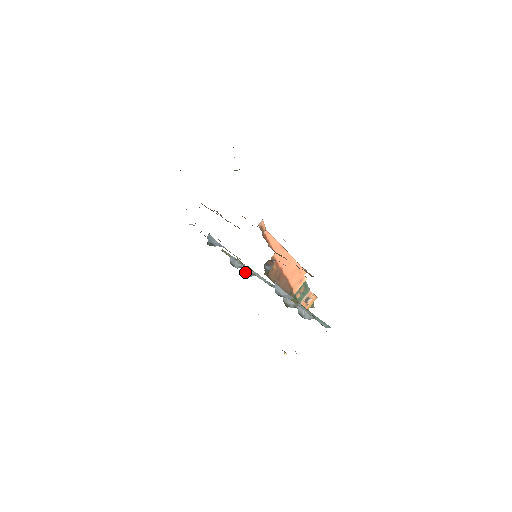
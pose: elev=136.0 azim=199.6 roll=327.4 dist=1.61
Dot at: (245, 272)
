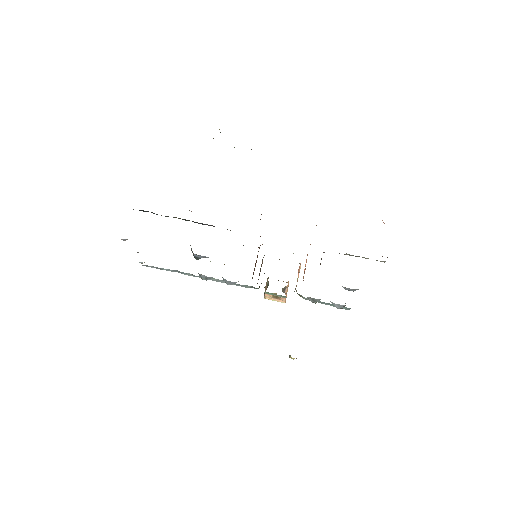
Dot at: occluded
